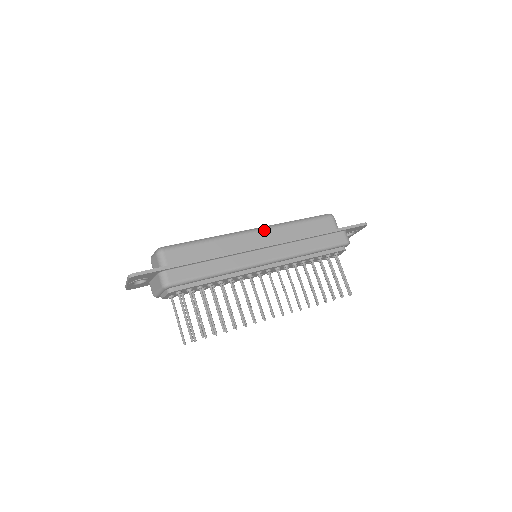
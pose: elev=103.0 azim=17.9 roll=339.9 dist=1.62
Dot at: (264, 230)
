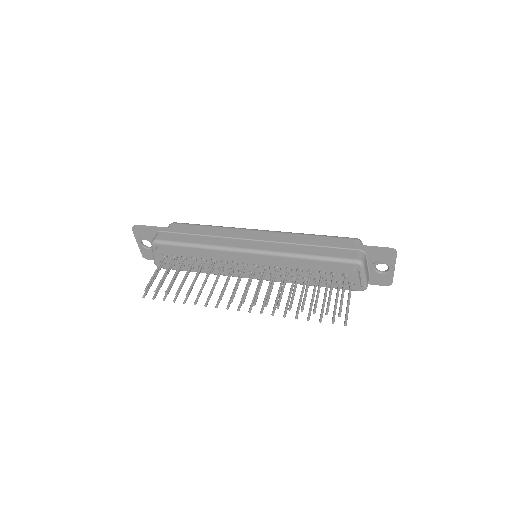
Dot at: (270, 231)
